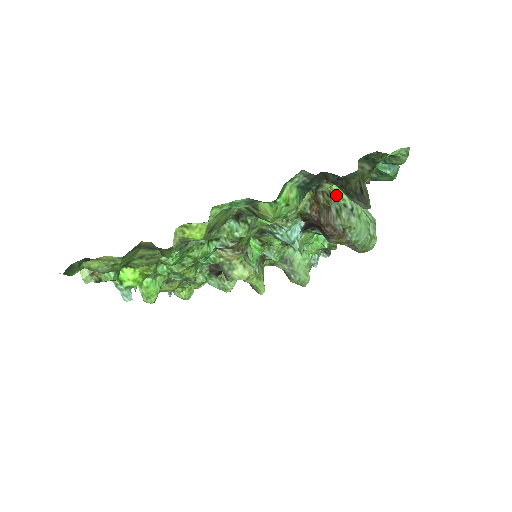
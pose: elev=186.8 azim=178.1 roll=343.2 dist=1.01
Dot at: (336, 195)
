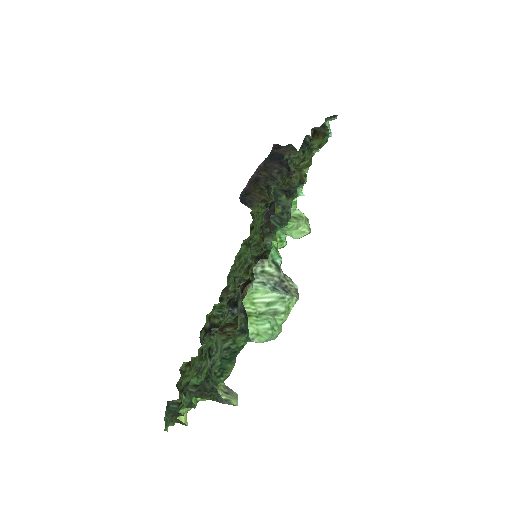
Dot at: occluded
